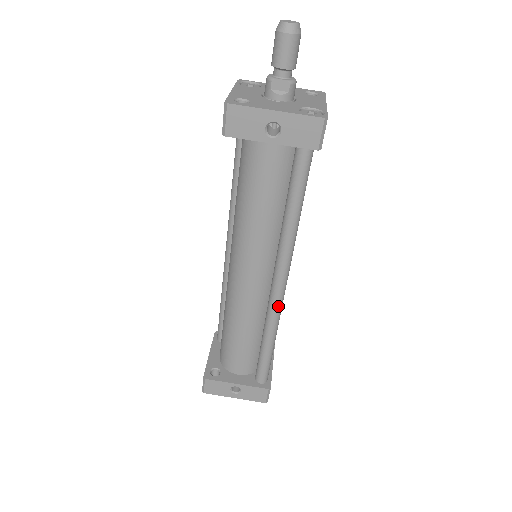
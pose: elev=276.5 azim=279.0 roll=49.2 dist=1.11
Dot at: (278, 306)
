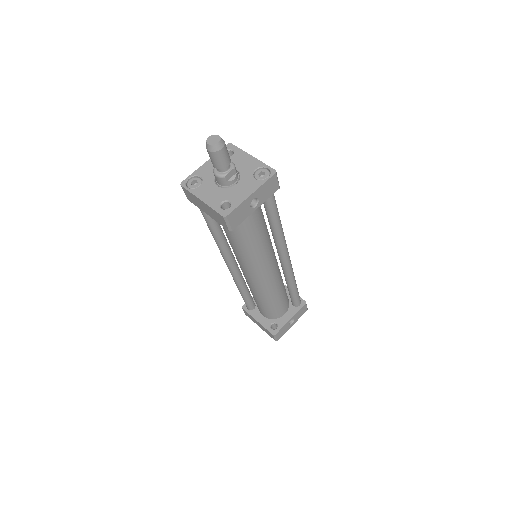
Dot at: (291, 267)
